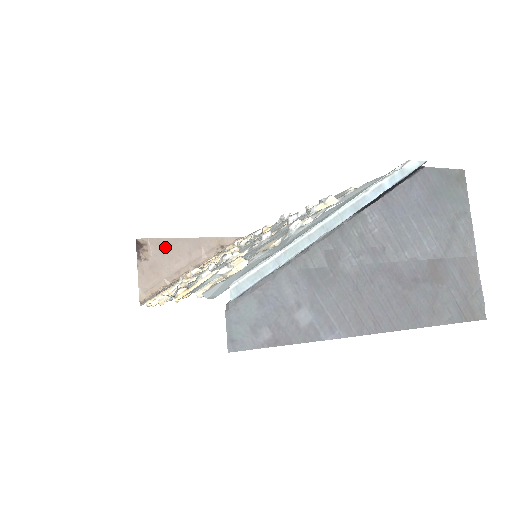
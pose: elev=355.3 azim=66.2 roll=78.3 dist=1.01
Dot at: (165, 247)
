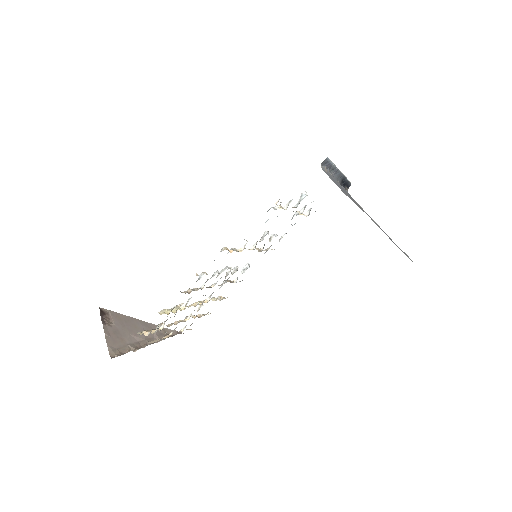
Dot at: (124, 321)
